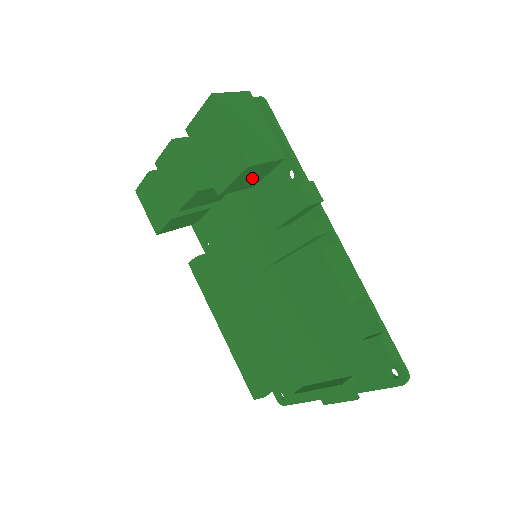
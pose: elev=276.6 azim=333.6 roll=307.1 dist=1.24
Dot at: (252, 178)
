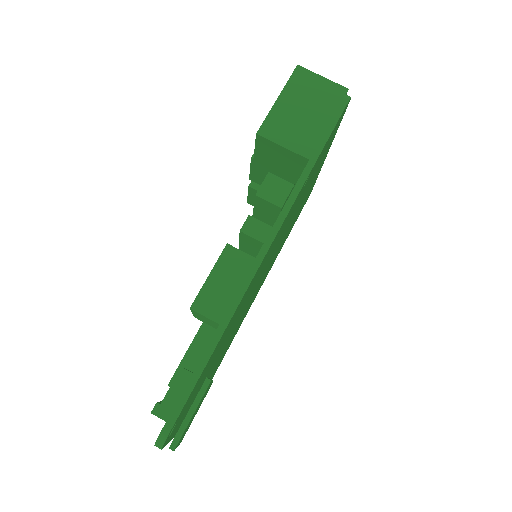
Dot at: (283, 167)
